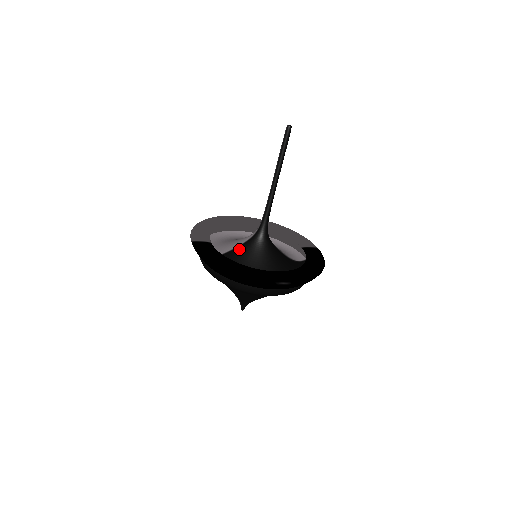
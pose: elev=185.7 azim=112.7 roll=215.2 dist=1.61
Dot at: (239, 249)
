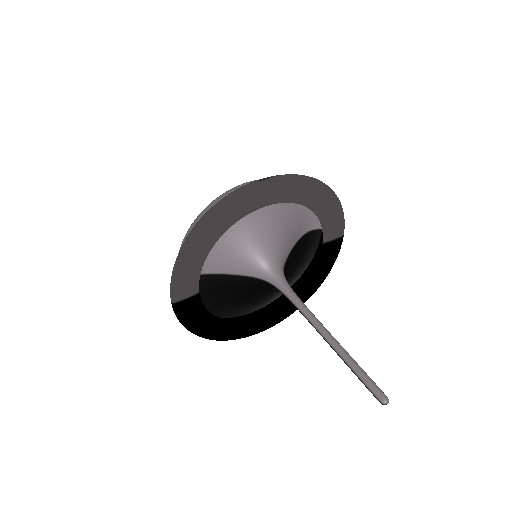
Dot at: (235, 280)
